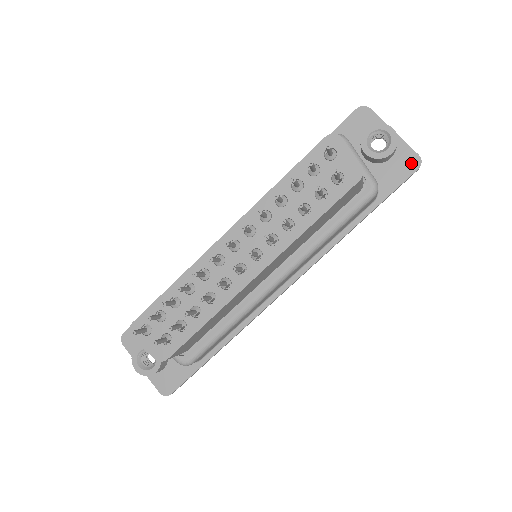
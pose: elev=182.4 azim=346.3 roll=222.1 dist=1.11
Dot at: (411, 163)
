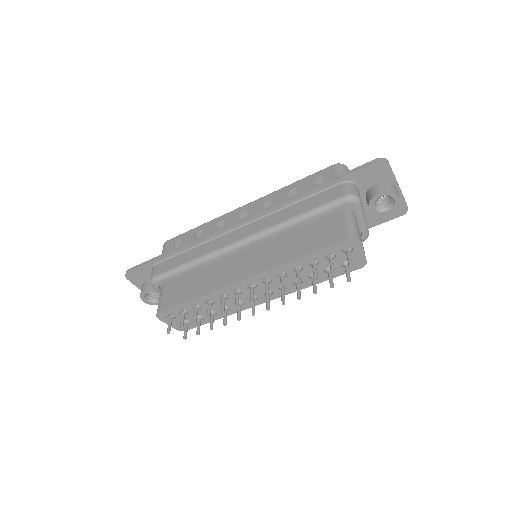
Dot at: (399, 211)
